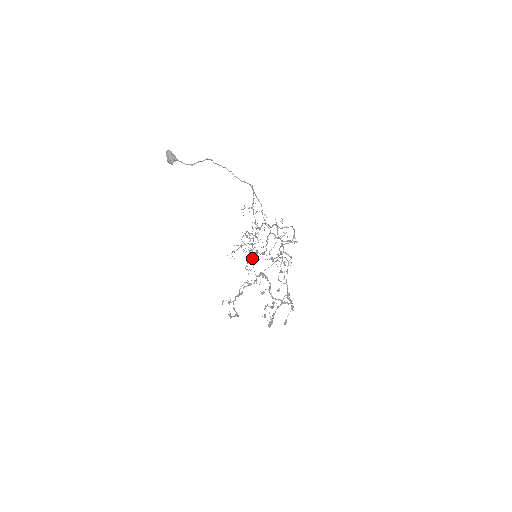
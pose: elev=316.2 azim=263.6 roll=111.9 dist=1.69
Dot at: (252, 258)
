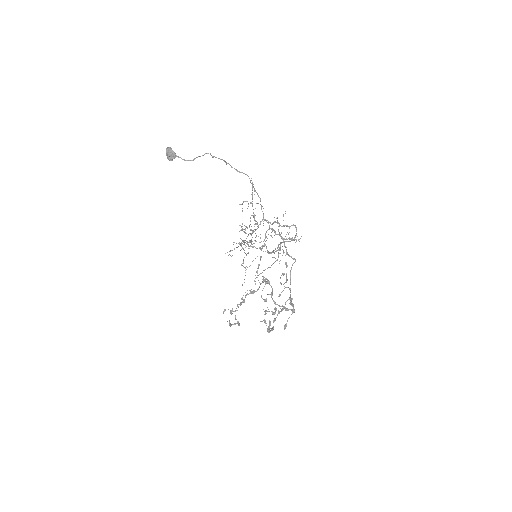
Dot at: (248, 252)
